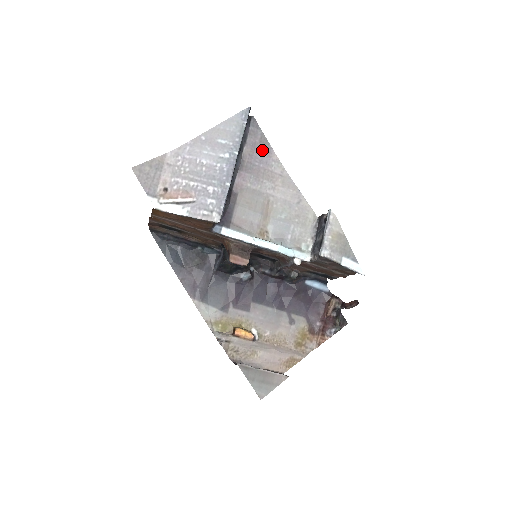
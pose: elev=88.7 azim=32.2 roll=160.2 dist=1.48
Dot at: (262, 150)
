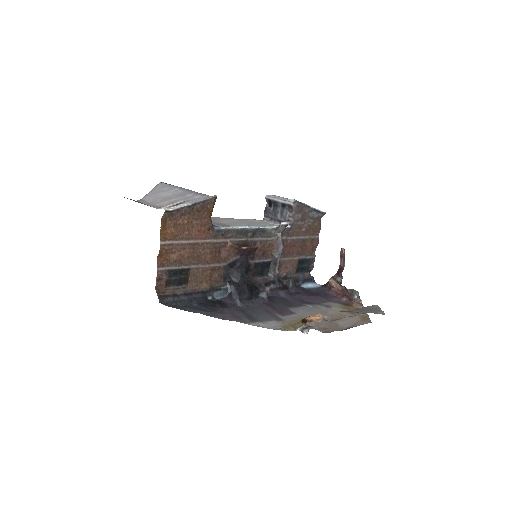
Dot at: occluded
